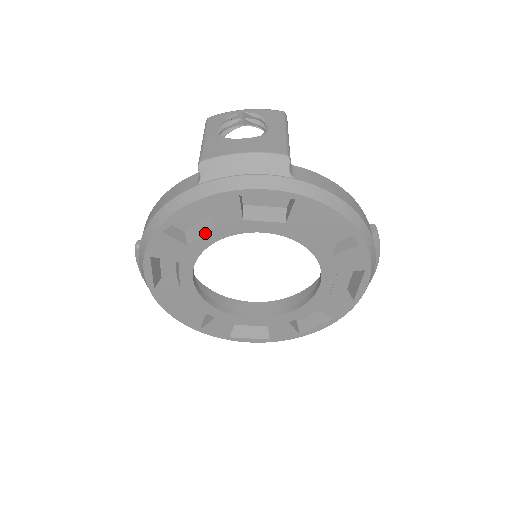
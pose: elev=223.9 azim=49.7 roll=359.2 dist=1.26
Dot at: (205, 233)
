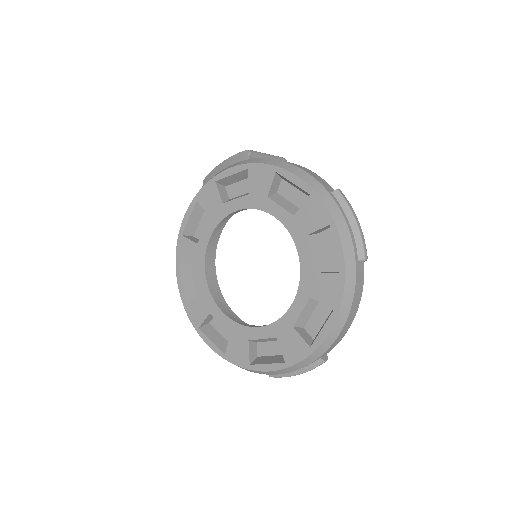
Dot at: (205, 227)
